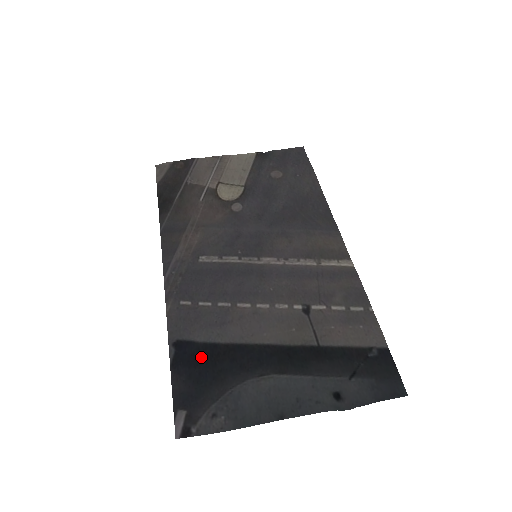
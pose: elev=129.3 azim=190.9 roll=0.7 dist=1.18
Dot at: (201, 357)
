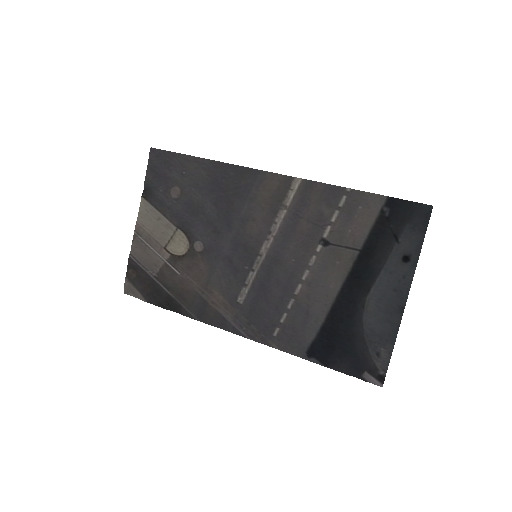
Dot at: (328, 342)
